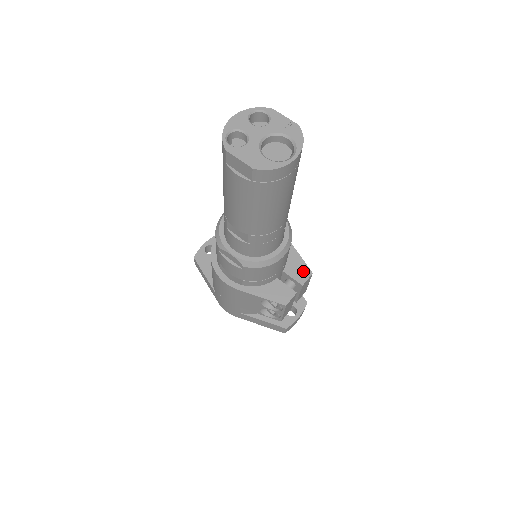
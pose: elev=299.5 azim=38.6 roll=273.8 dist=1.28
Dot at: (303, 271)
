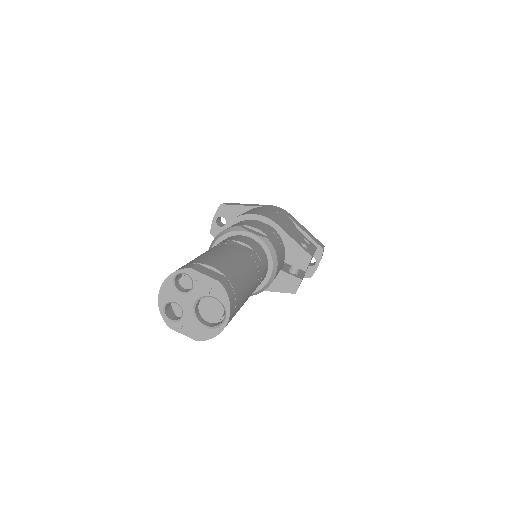
Dot at: (302, 257)
